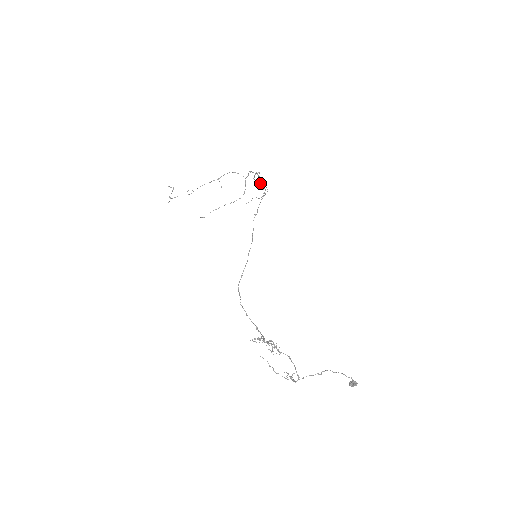
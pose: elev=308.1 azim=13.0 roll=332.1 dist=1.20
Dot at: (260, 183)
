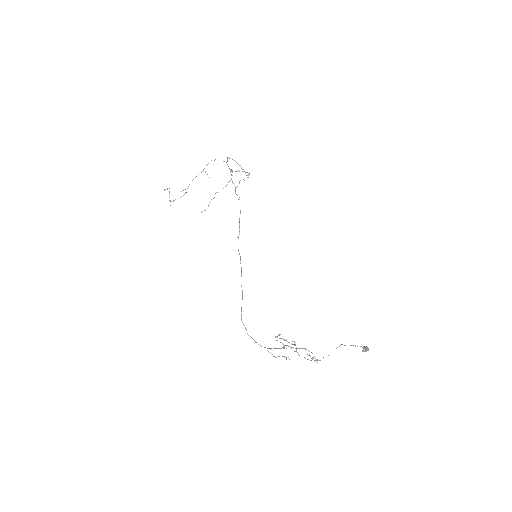
Dot at: (235, 193)
